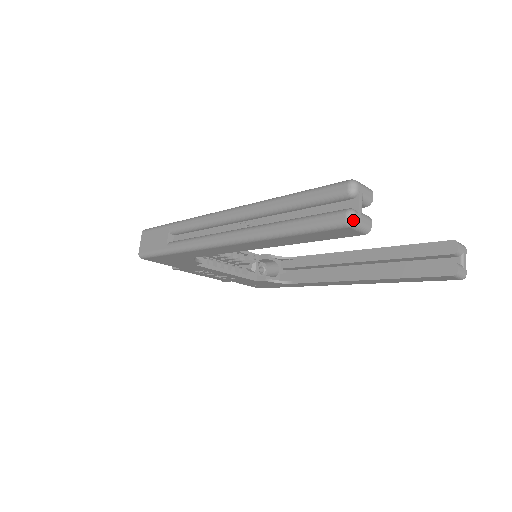
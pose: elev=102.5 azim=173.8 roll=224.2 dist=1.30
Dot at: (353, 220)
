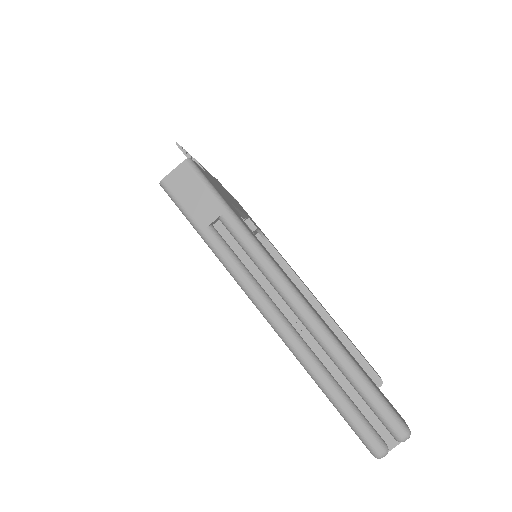
Dot at: occluded
